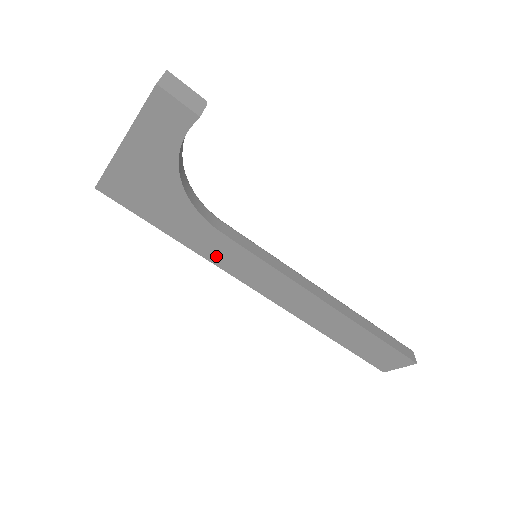
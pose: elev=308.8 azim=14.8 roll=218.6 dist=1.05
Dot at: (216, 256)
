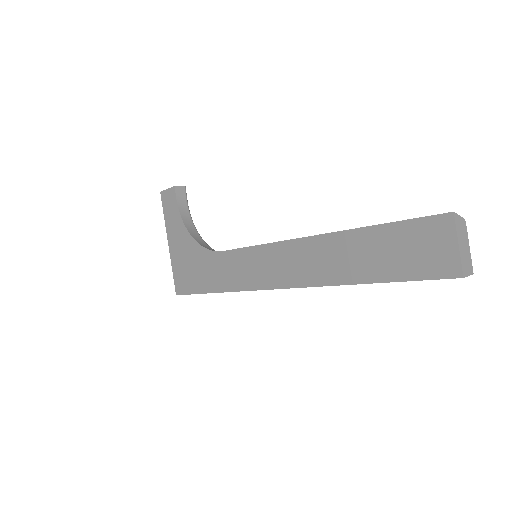
Dot at: (236, 280)
